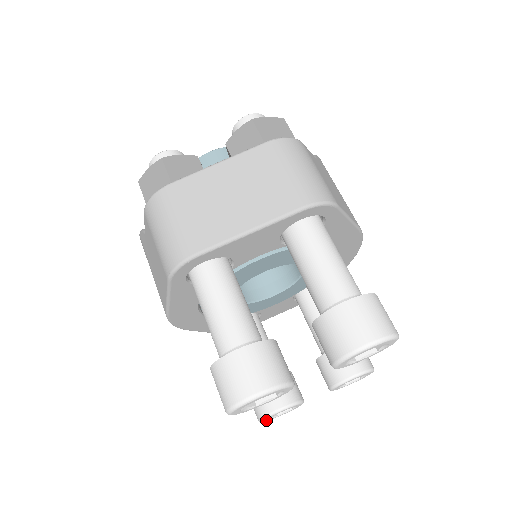
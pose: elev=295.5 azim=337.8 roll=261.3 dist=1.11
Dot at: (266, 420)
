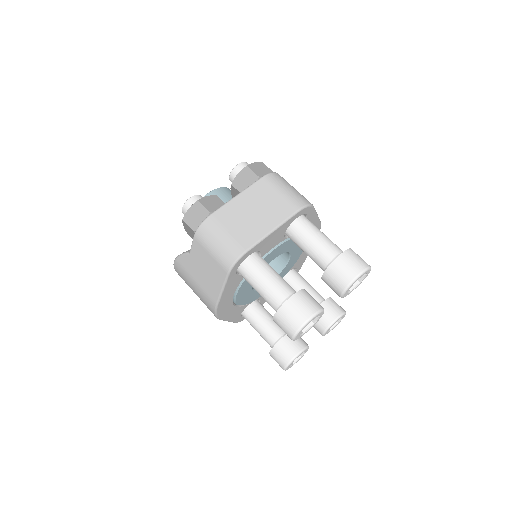
Dot at: (288, 368)
